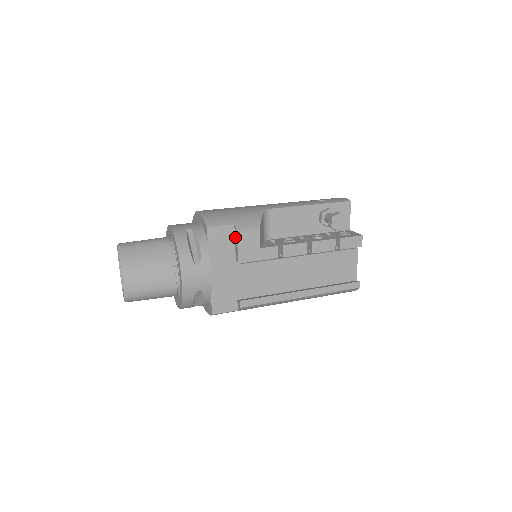
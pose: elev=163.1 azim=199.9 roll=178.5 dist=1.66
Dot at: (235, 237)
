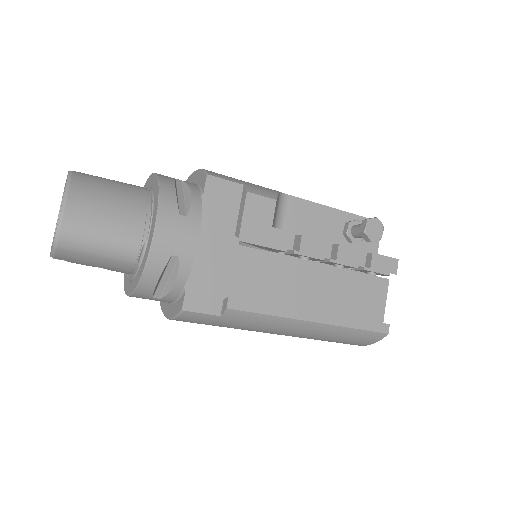
Dot at: (241, 202)
